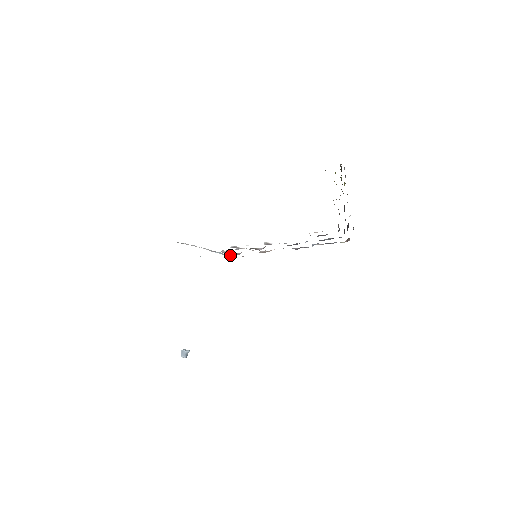
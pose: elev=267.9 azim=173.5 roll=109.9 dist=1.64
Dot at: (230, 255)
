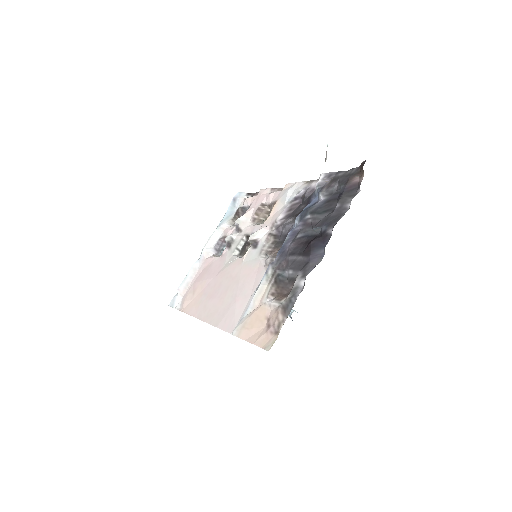
Dot at: (242, 213)
